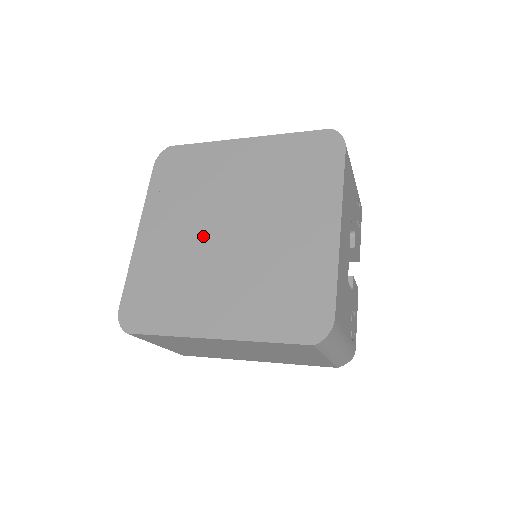
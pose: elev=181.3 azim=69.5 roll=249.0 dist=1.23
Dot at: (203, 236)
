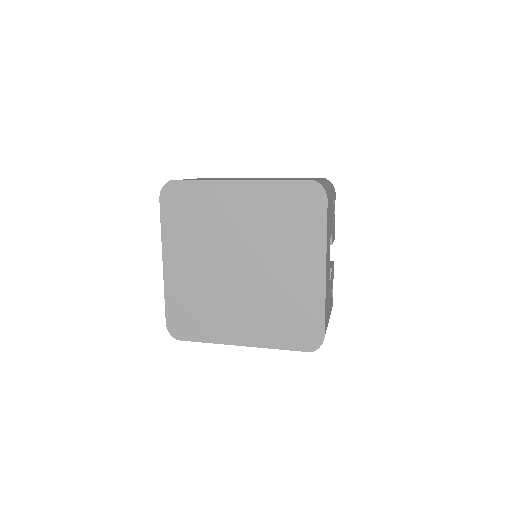
Dot at: (219, 270)
